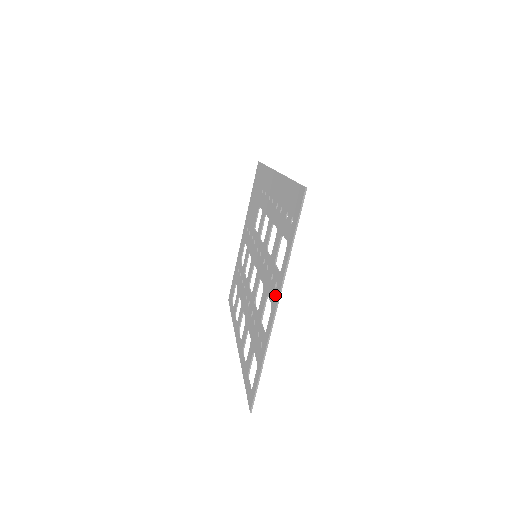
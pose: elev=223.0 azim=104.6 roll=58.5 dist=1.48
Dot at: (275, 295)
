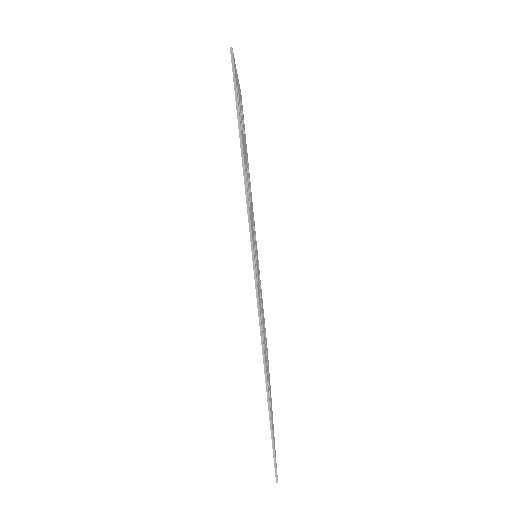
Dot at: occluded
